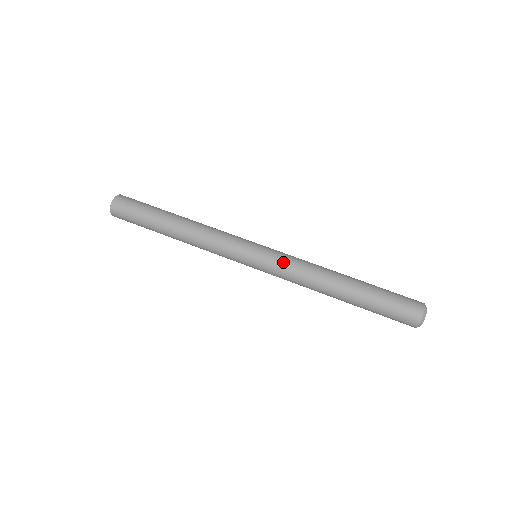
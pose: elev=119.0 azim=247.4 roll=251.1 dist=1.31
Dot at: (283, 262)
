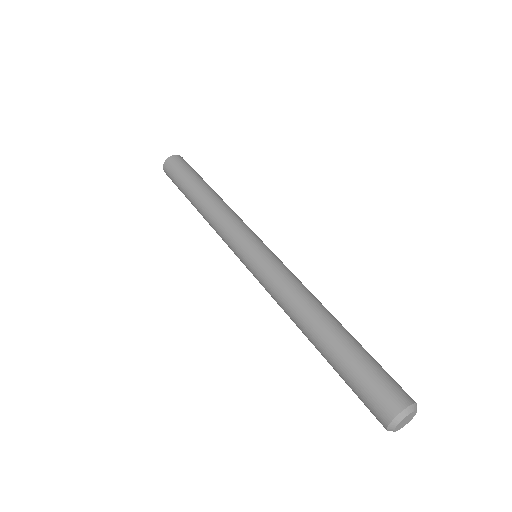
Dot at: (275, 267)
